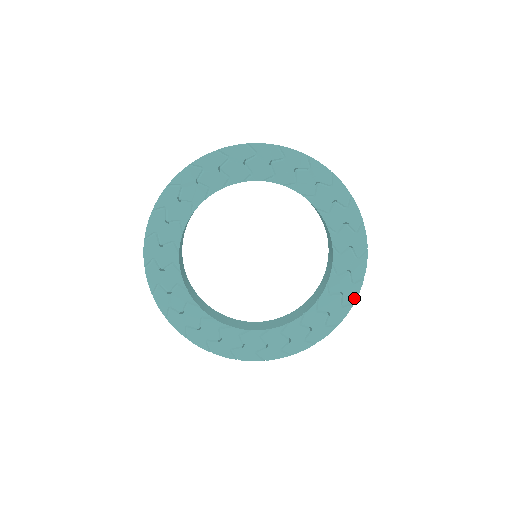
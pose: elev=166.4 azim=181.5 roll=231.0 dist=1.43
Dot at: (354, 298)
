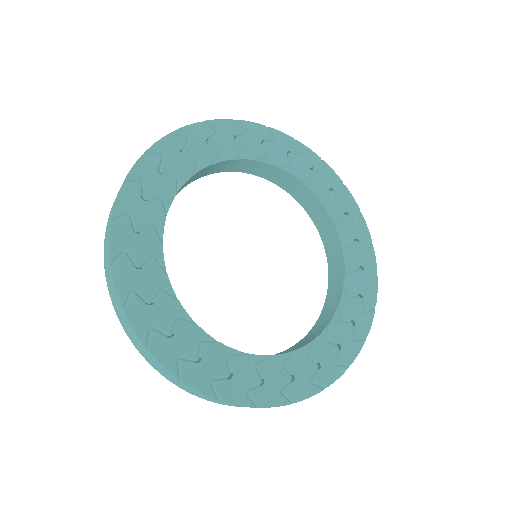
Dot at: (374, 269)
